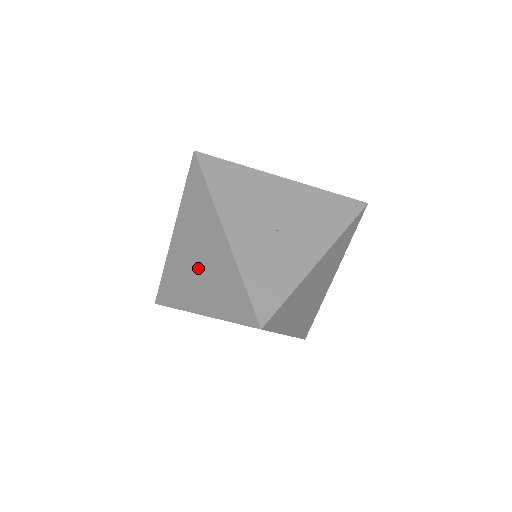
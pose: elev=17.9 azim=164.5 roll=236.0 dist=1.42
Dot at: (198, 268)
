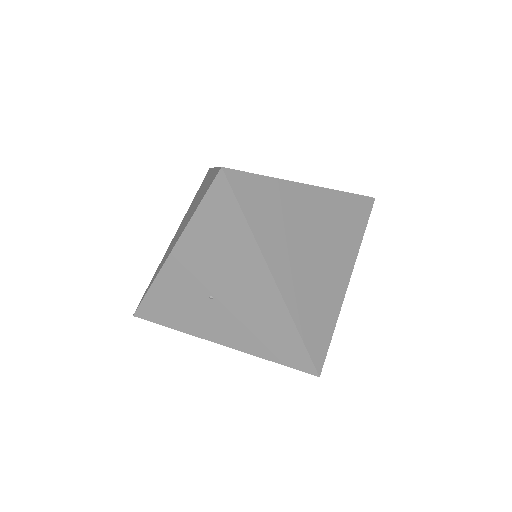
Dot at: (184, 221)
